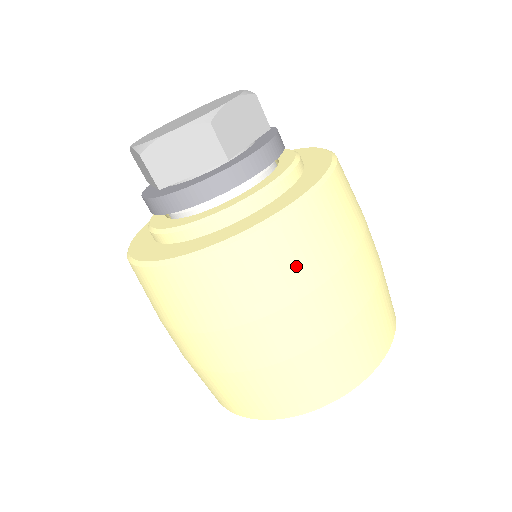
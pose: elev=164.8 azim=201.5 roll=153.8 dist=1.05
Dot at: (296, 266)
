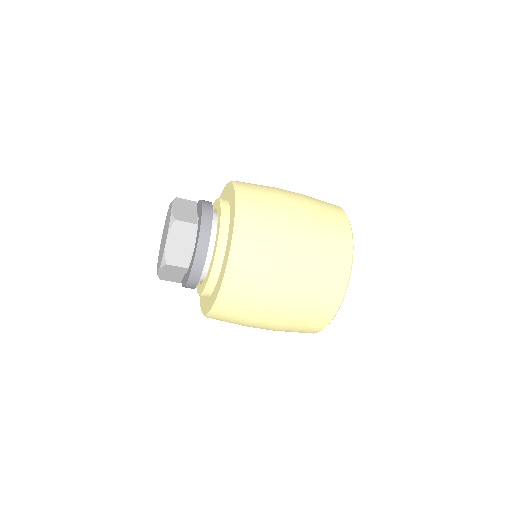
Dot at: (249, 300)
